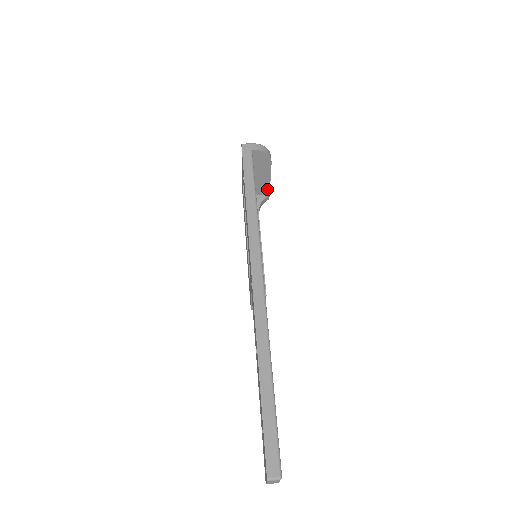
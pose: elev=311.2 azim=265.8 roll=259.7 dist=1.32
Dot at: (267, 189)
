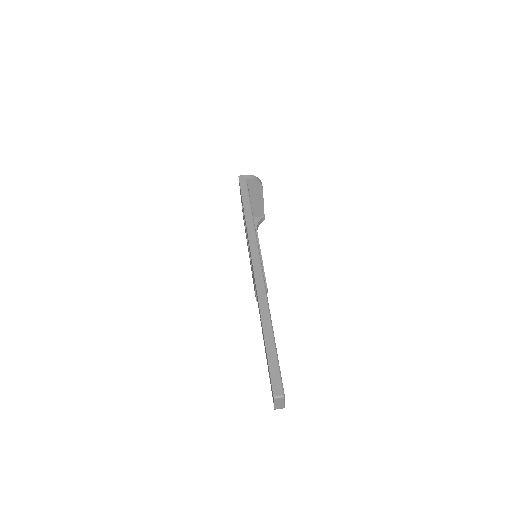
Dot at: (262, 211)
